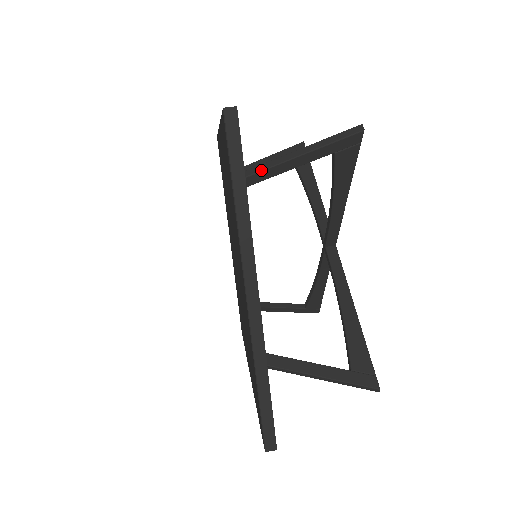
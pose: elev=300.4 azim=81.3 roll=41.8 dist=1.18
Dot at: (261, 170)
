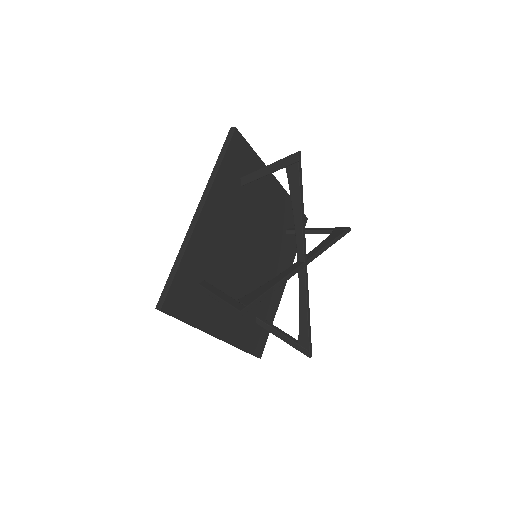
Dot at: (250, 173)
